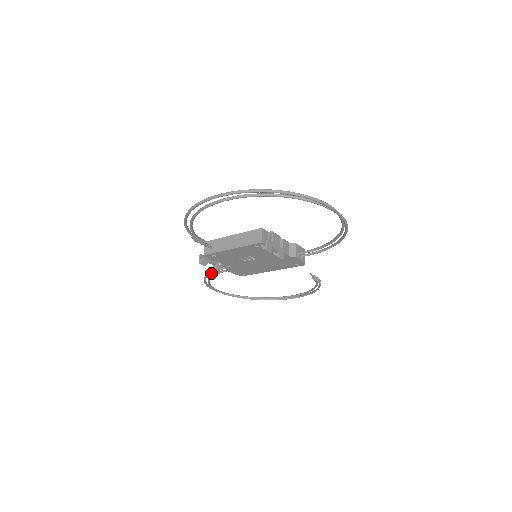
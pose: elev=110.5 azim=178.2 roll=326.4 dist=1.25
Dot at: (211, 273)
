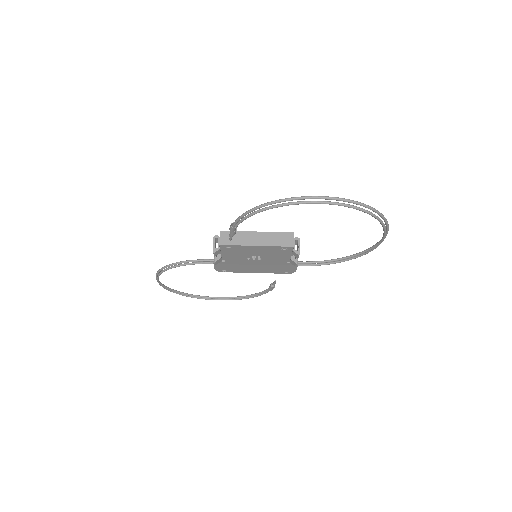
Dot at: (186, 262)
